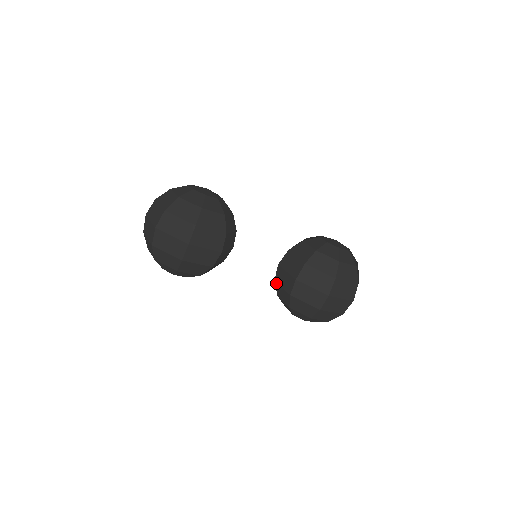
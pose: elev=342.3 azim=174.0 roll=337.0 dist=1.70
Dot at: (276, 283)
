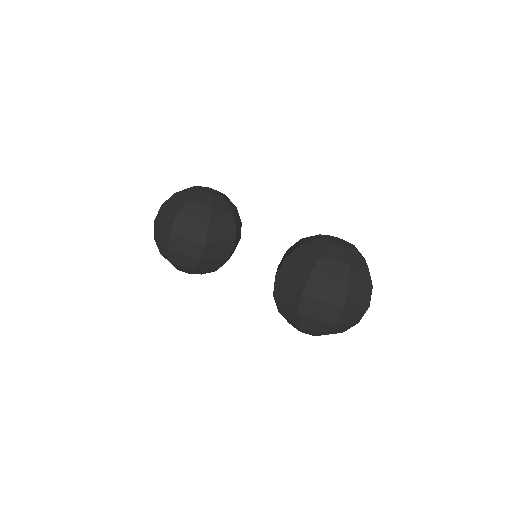
Dot at: occluded
